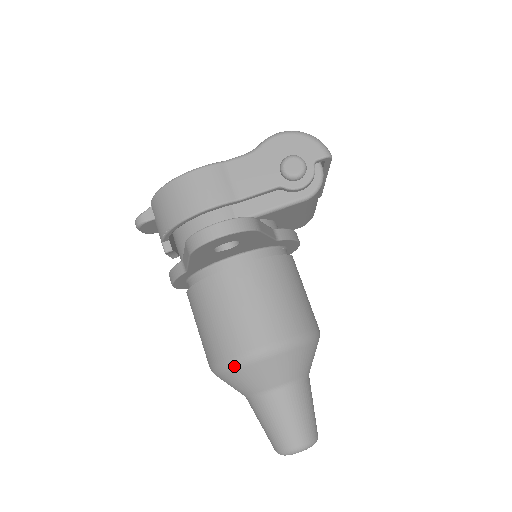
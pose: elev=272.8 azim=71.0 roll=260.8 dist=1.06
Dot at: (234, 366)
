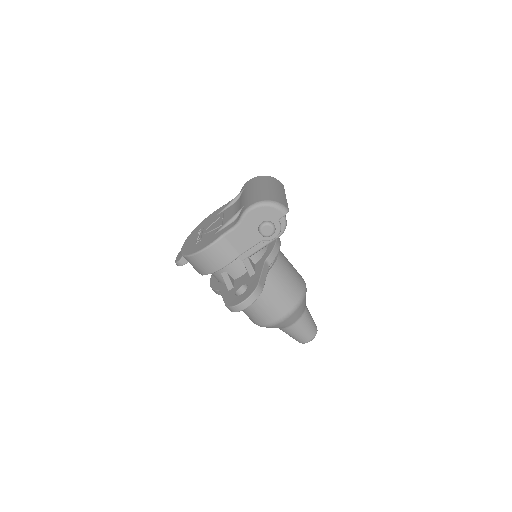
Dot at: (267, 327)
